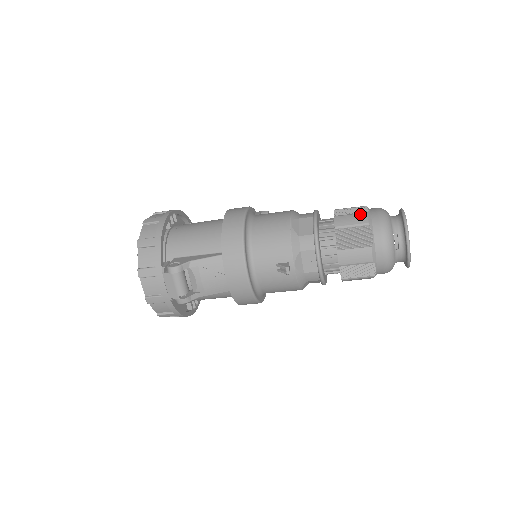
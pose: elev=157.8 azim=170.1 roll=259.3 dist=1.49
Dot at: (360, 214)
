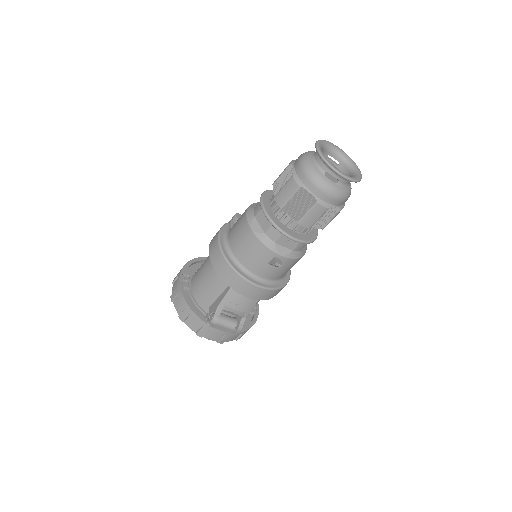
Dot at: (289, 182)
